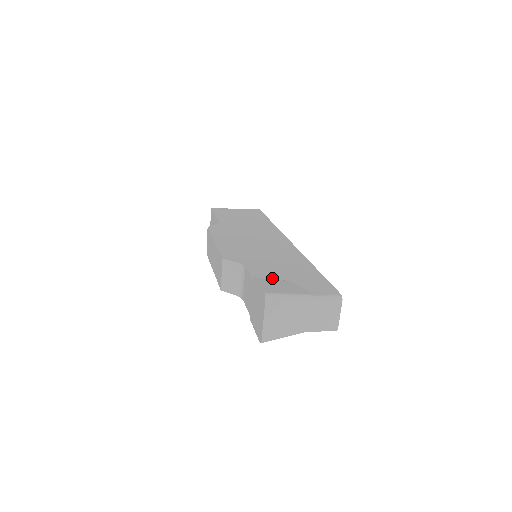
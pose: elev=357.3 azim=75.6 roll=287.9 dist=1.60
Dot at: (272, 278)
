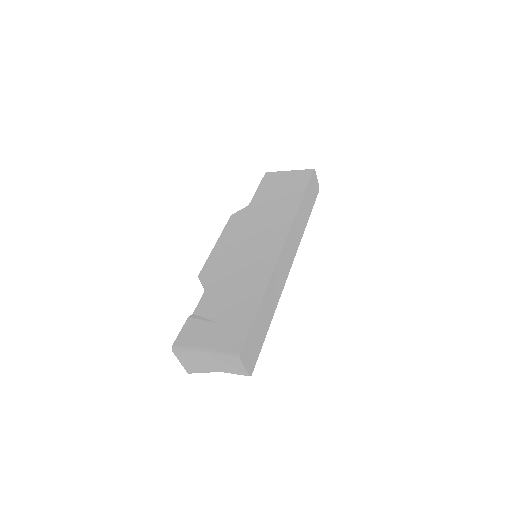
Dot at: (208, 316)
